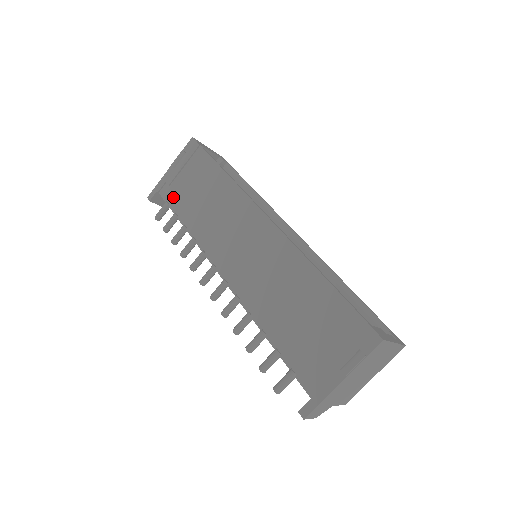
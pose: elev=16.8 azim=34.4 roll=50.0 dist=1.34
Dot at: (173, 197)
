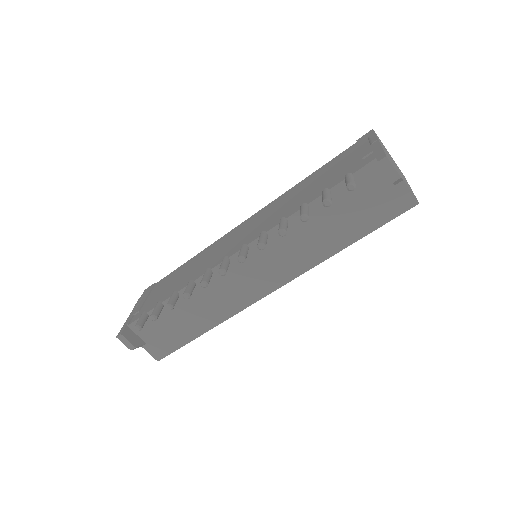
Dot at: (148, 307)
